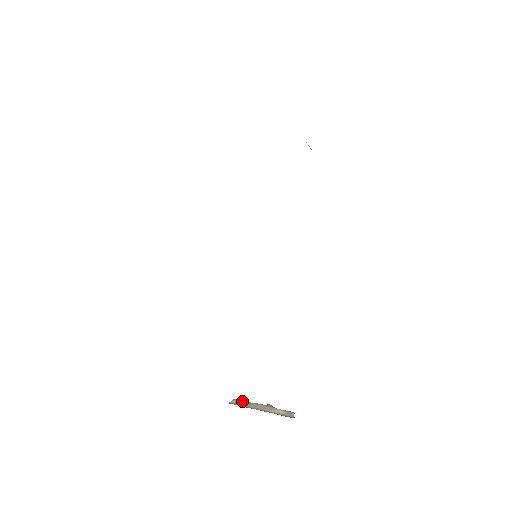
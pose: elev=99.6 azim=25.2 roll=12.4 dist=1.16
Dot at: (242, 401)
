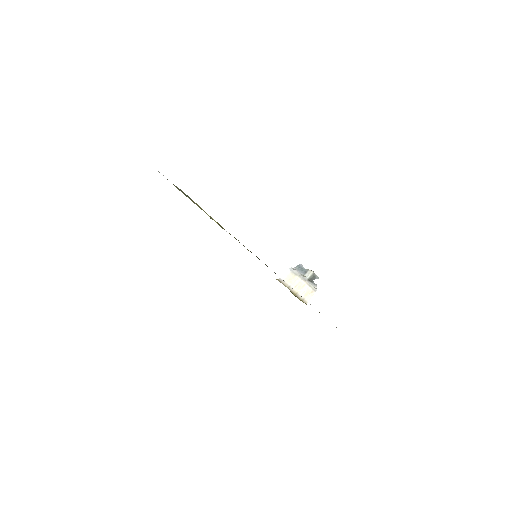
Dot at: (293, 272)
